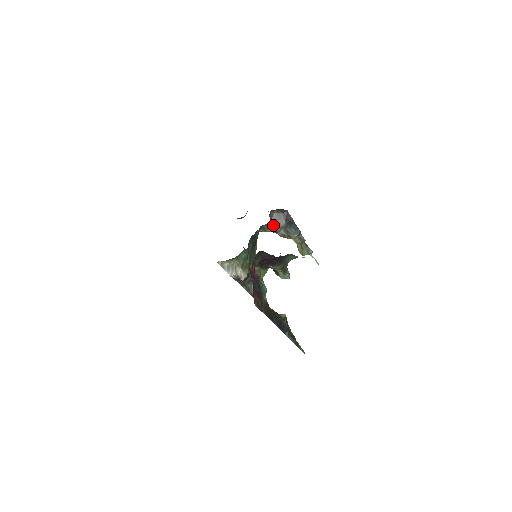
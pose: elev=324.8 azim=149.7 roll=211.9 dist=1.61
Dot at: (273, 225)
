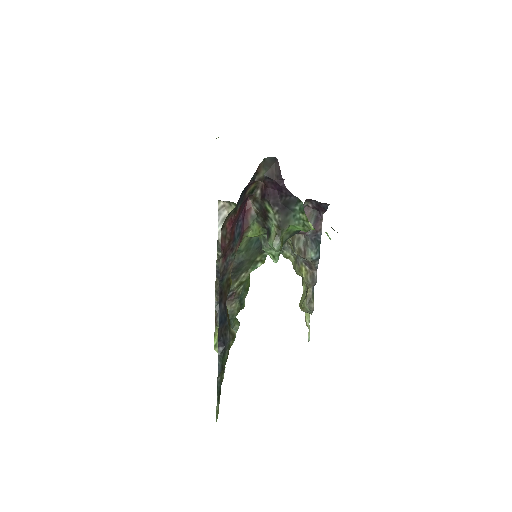
Dot at: occluded
